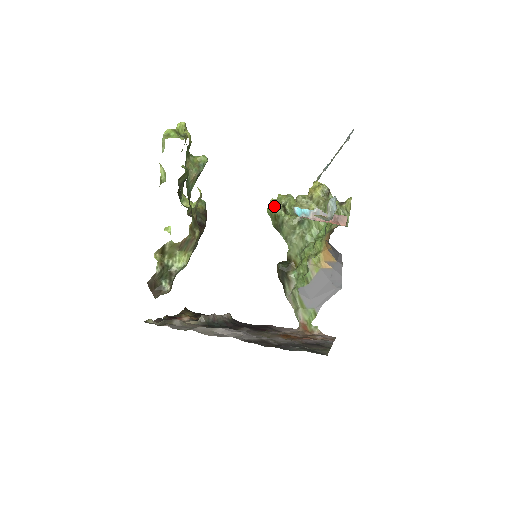
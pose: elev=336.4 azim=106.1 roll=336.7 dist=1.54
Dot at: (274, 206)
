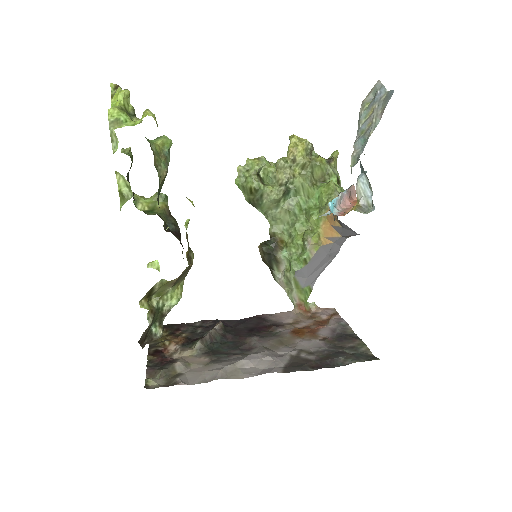
Dot at: (247, 177)
